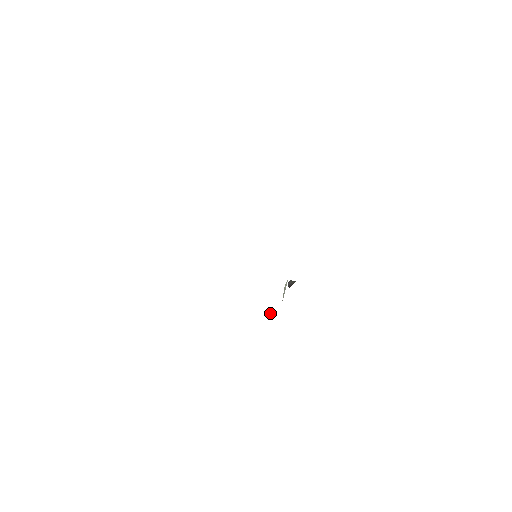
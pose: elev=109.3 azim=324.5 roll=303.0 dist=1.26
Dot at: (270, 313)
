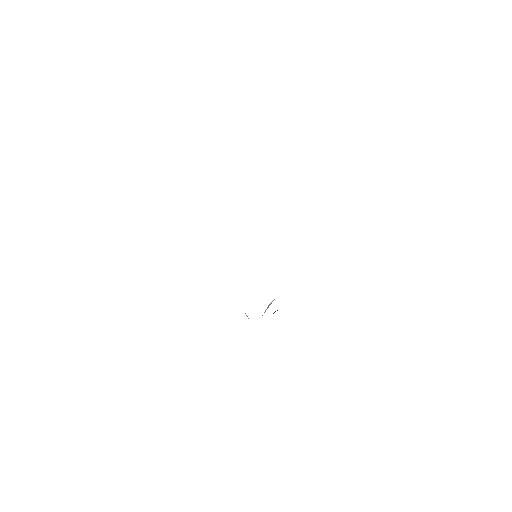
Dot at: occluded
